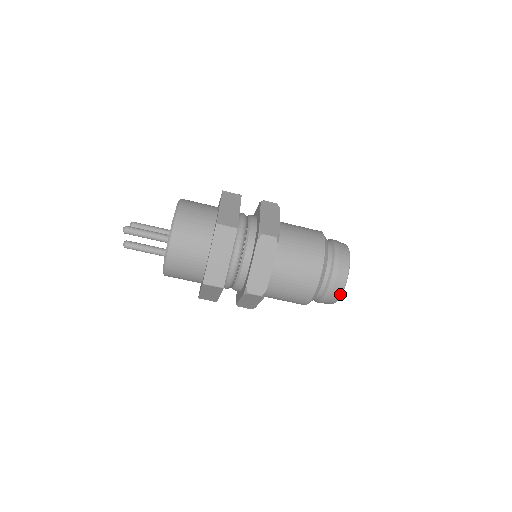
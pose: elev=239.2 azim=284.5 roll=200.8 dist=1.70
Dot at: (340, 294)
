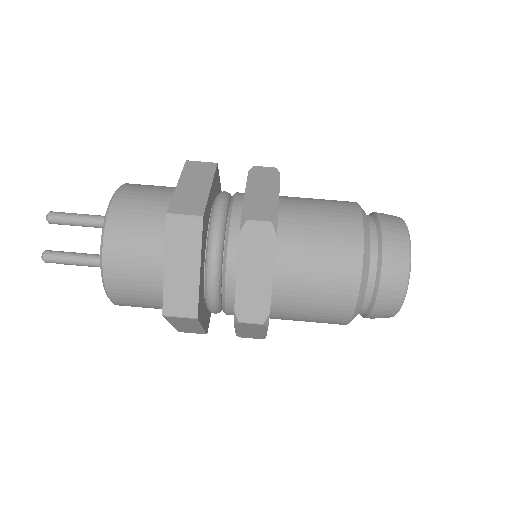
Dot at: (408, 248)
